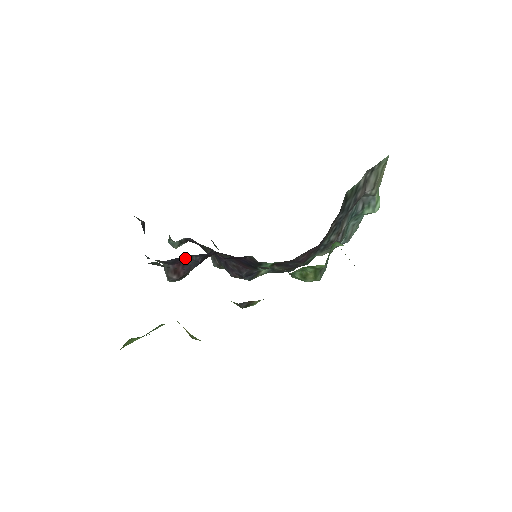
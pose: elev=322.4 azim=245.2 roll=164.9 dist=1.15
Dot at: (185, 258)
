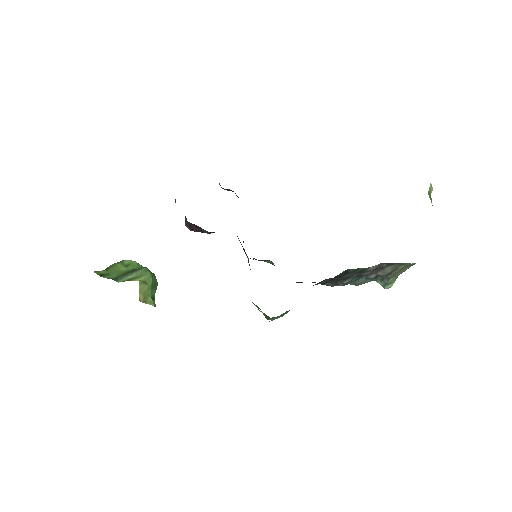
Dot at: occluded
